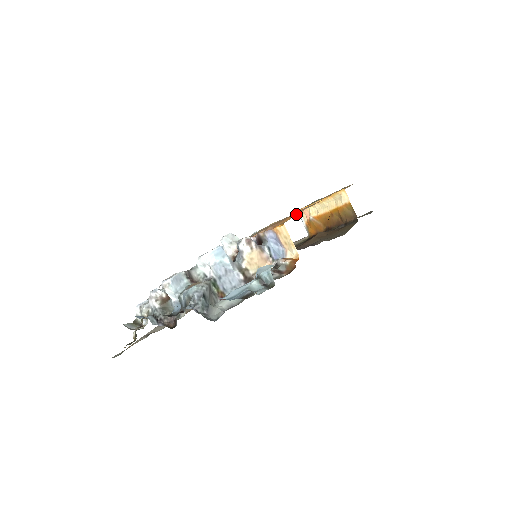
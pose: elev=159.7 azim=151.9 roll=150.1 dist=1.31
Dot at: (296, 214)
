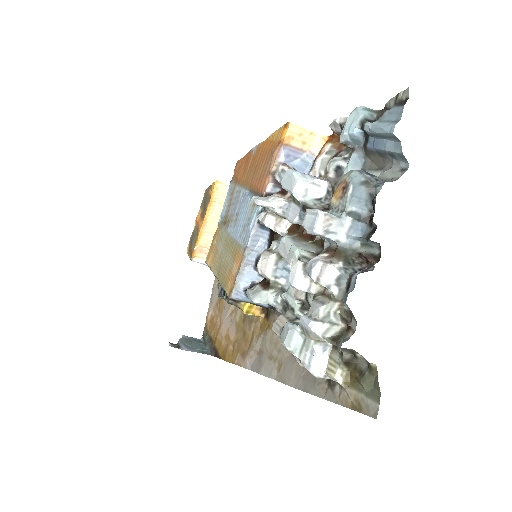
Dot at: (263, 144)
